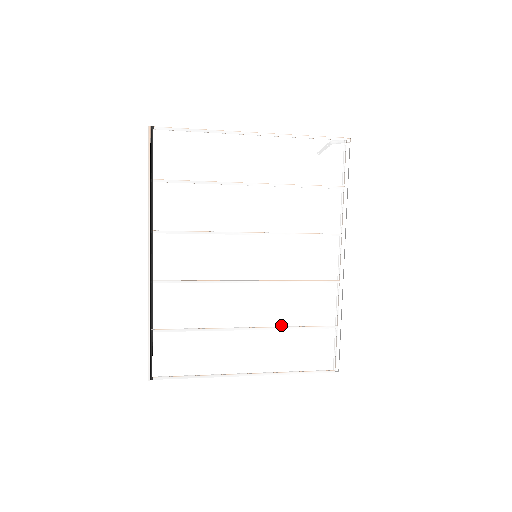
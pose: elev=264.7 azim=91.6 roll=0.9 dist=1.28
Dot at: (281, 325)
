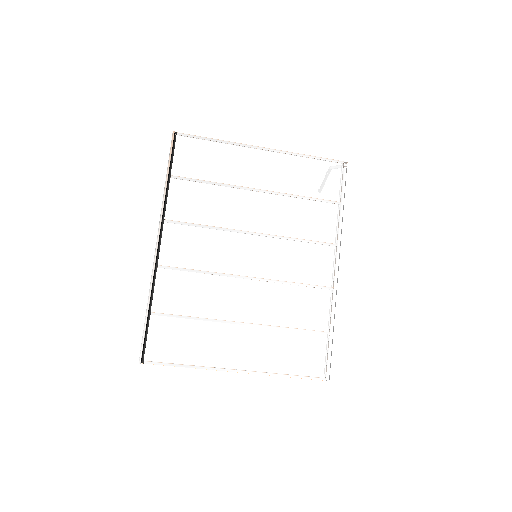
Dot at: (275, 324)
